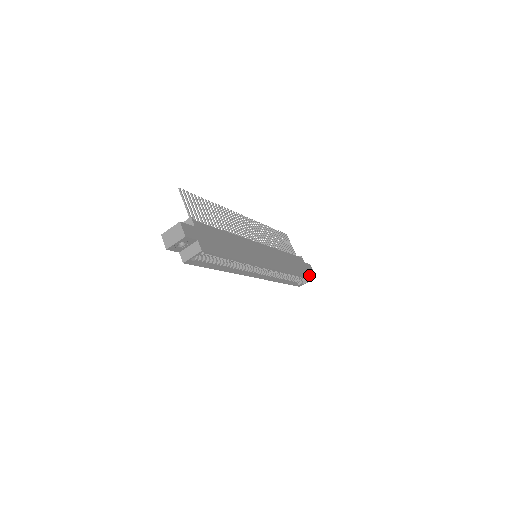
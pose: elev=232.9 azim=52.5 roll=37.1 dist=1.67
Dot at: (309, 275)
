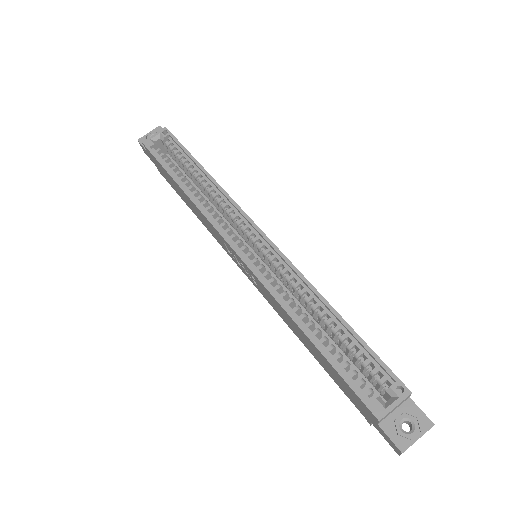
Dot at: (398, 381)
